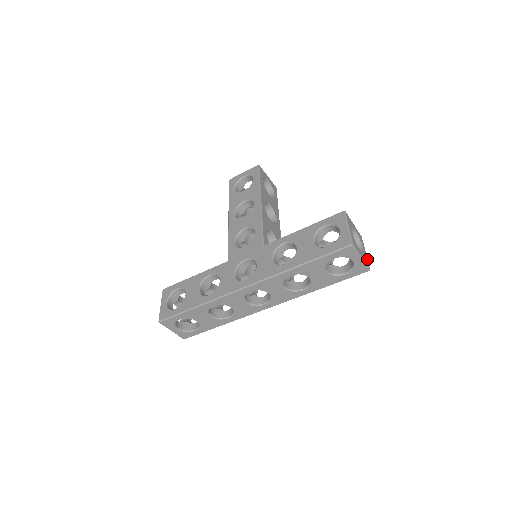
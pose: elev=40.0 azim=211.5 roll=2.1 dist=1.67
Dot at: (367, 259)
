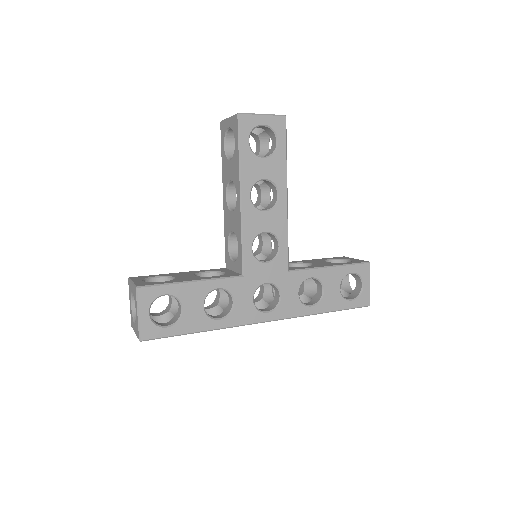
Dot at: occluded
